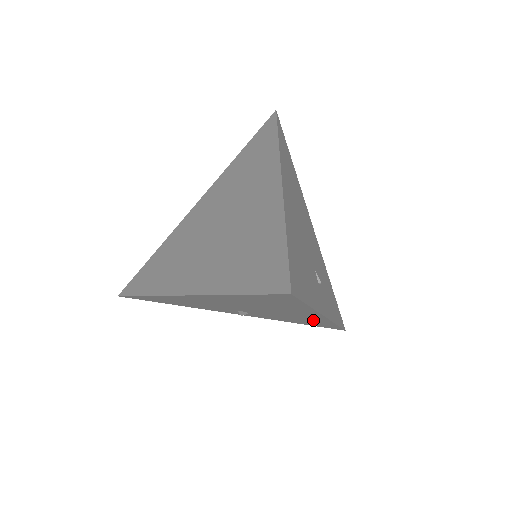
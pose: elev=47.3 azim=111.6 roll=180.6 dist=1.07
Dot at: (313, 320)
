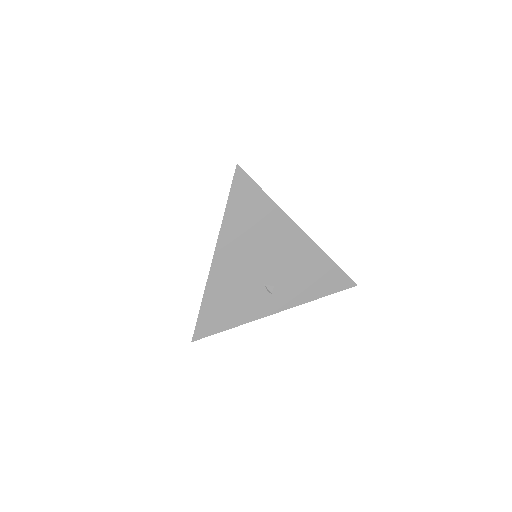
Dot at: (309, 257)
